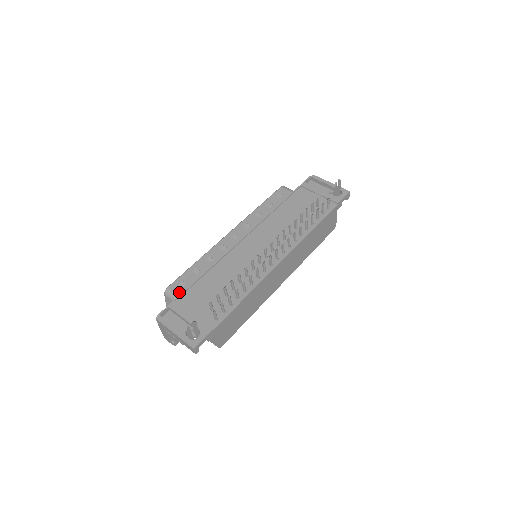
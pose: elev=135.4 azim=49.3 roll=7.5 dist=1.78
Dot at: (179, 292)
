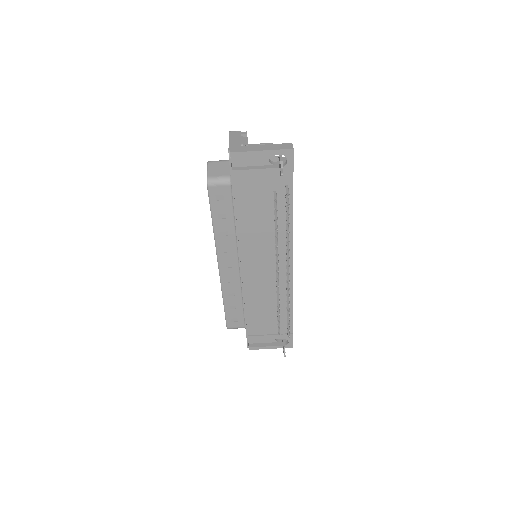
Dot at: (239, 326)
